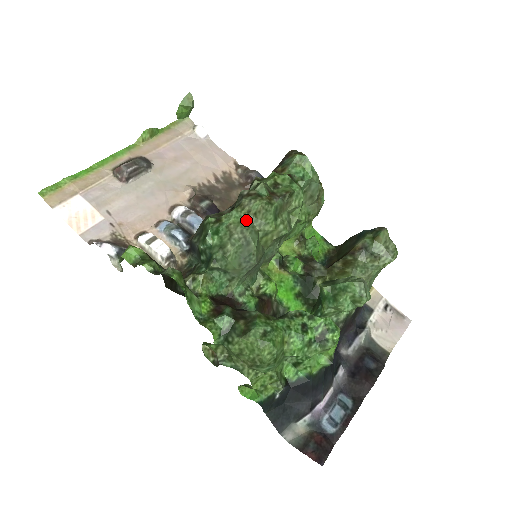
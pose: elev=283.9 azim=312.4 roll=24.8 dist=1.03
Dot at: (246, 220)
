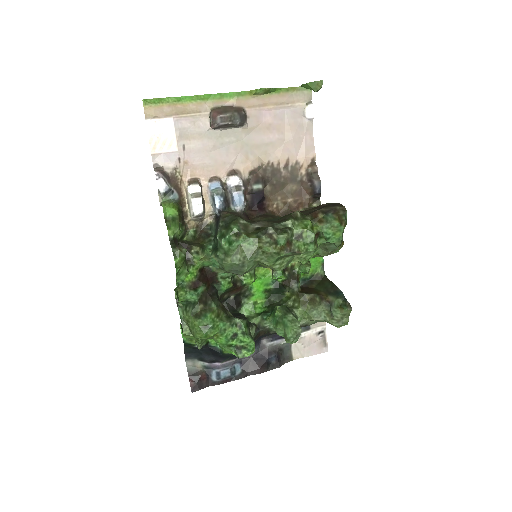
Dot at: (254, 252)
